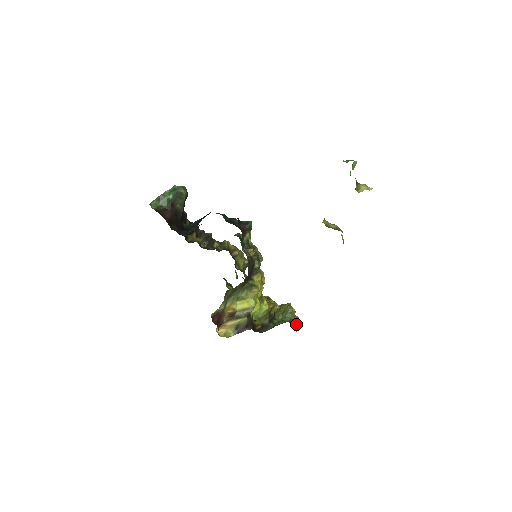
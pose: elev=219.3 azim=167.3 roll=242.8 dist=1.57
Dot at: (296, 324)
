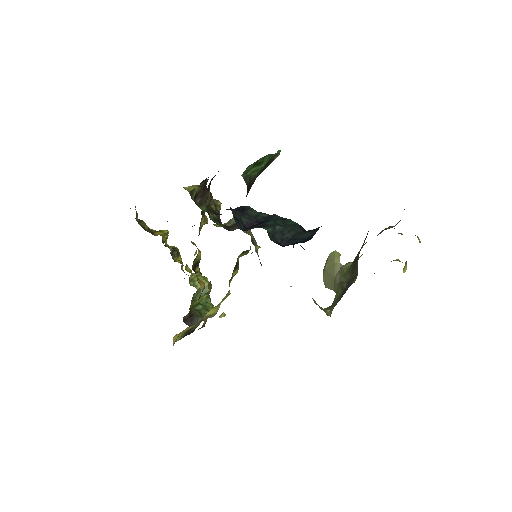
Dot at: occluded
